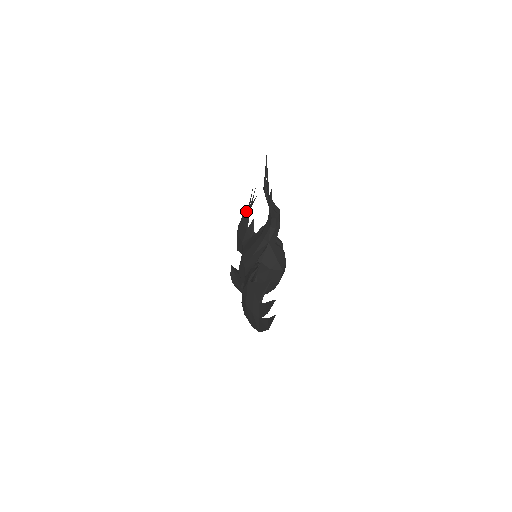
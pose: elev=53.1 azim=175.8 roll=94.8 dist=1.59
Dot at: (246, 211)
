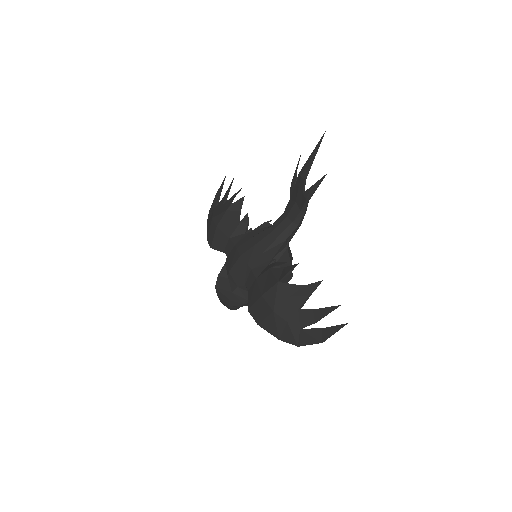
Dot at: (236, 202)
